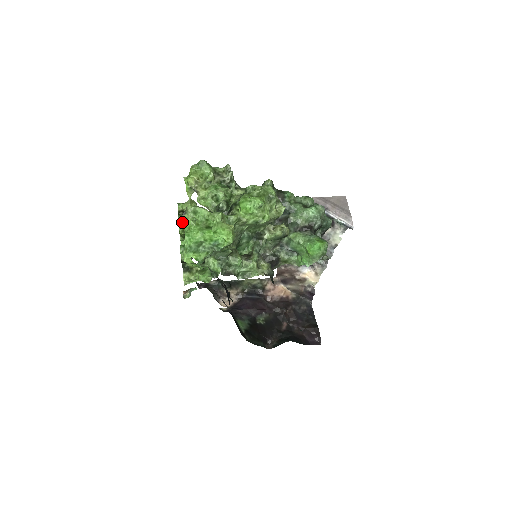
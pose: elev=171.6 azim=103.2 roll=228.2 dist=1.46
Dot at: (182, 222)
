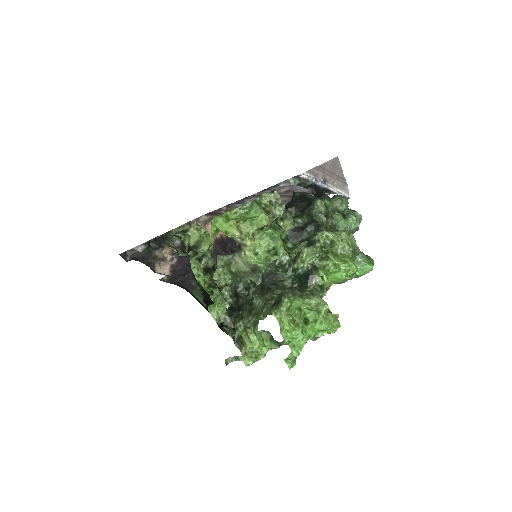
Dot at: (196, 266)
